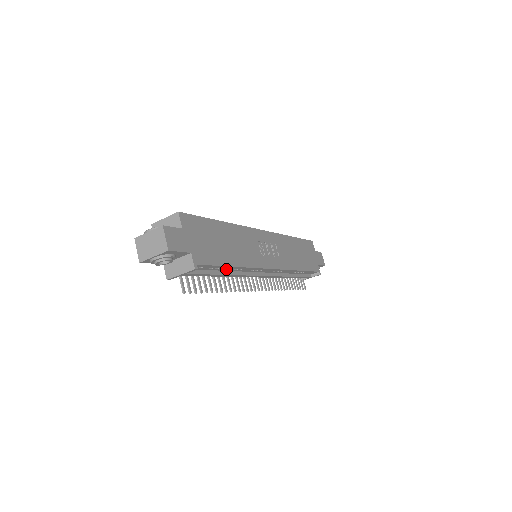
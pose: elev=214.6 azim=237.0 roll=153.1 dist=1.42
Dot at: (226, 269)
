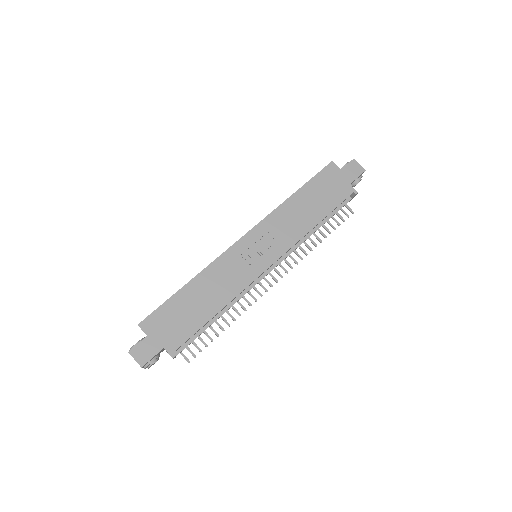
Dot at: (215, 316)
